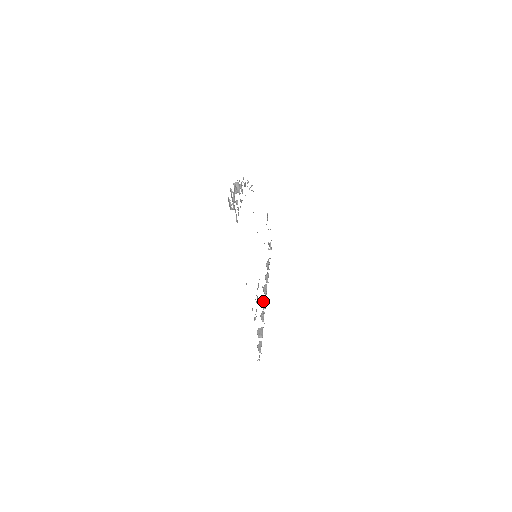
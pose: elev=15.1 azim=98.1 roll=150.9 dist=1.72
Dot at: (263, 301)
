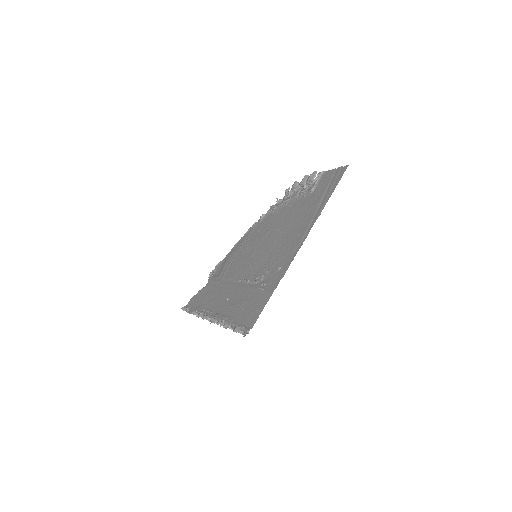
Dot at: (213, 318)
